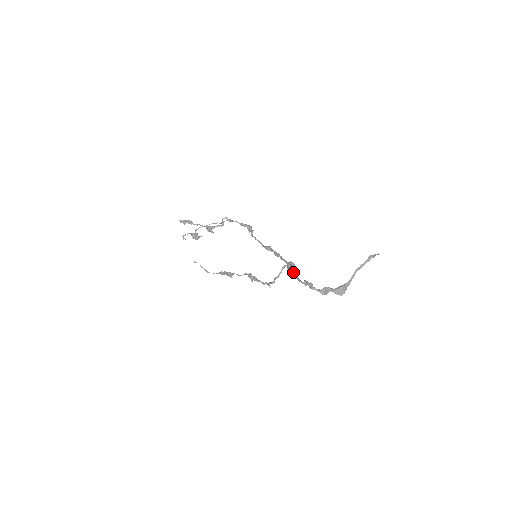
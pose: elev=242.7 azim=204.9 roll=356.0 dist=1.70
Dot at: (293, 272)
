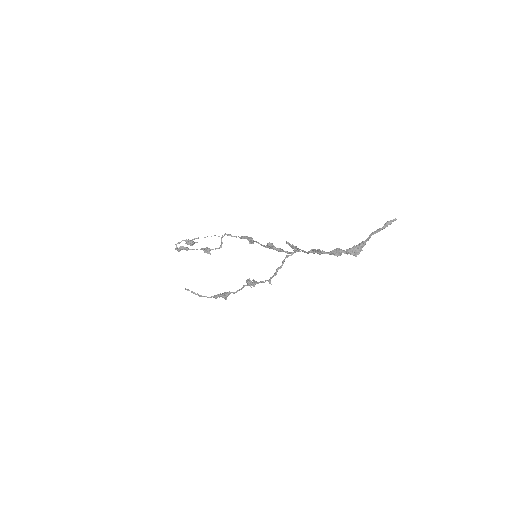
Dot at: (298, 248)
